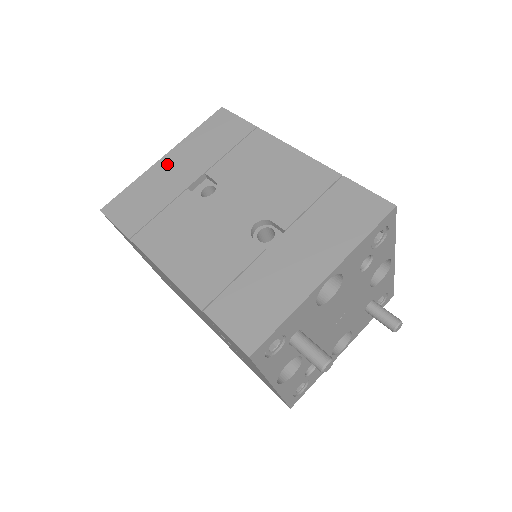
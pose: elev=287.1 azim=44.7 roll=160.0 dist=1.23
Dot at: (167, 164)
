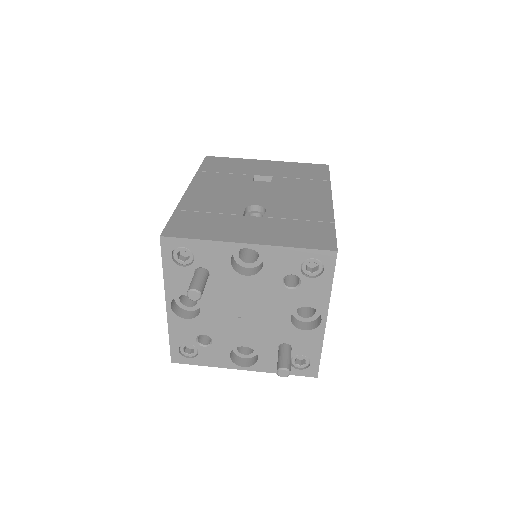
Dot at: (263, 163)
